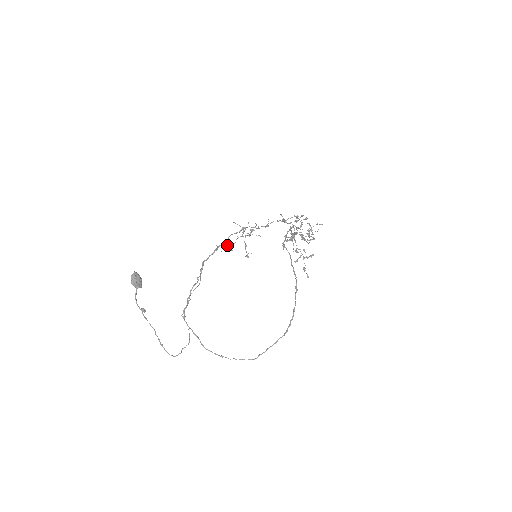
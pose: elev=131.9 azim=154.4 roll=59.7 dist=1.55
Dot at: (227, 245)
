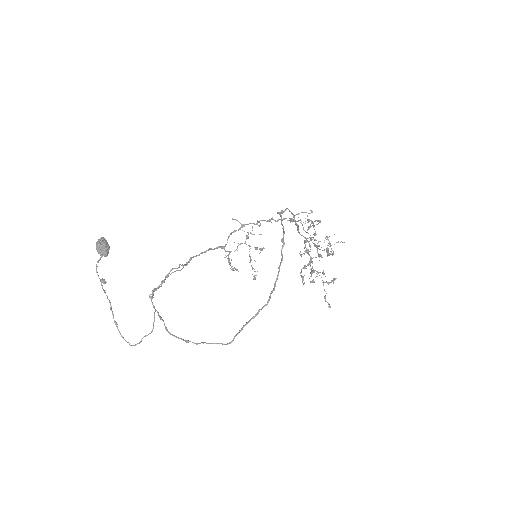
Dot at: (226, 251)
